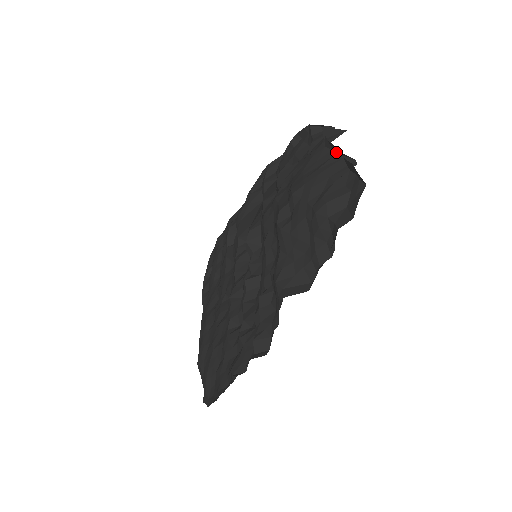
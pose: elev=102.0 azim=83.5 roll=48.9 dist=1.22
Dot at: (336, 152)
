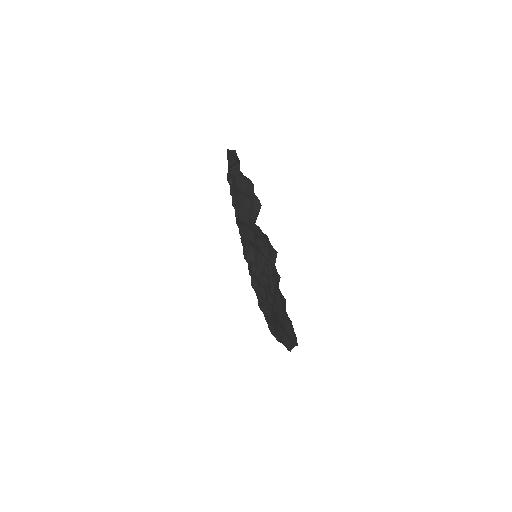
Dot at: (234, 174)
